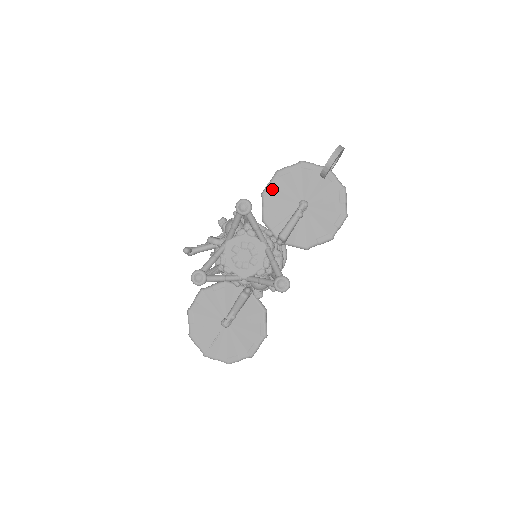
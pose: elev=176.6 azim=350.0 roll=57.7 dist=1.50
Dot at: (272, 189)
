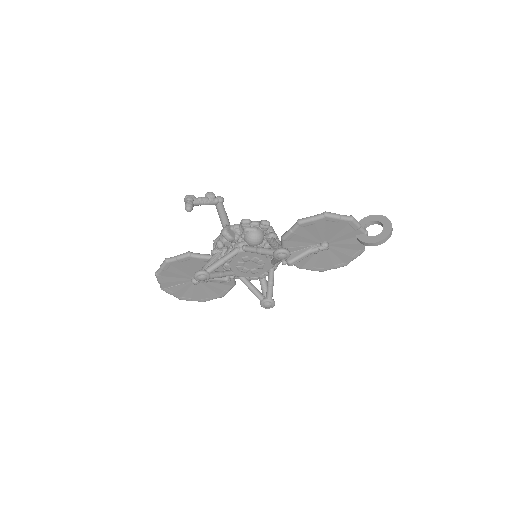
Dot at: (311, 225)
